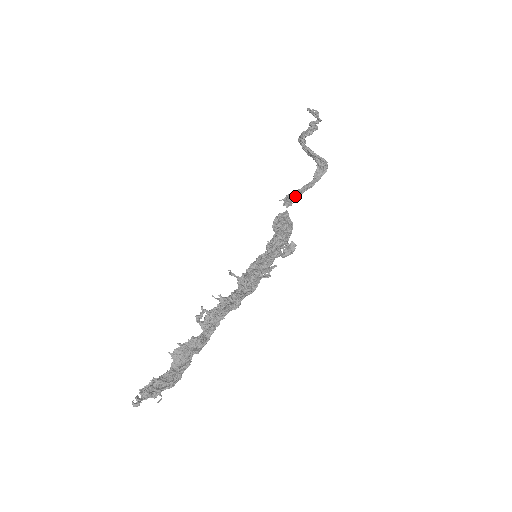
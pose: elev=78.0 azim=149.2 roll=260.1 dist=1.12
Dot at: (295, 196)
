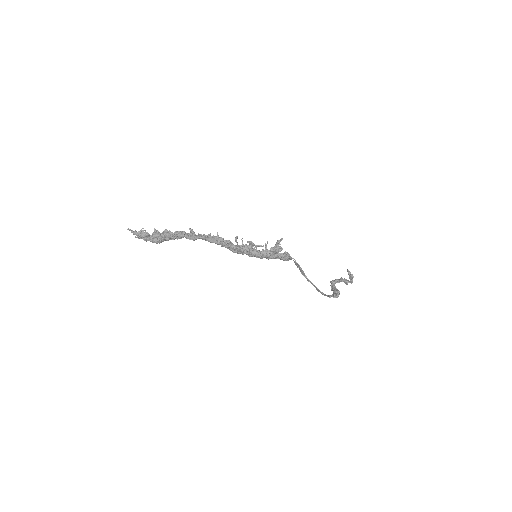
Dot at: occluded
